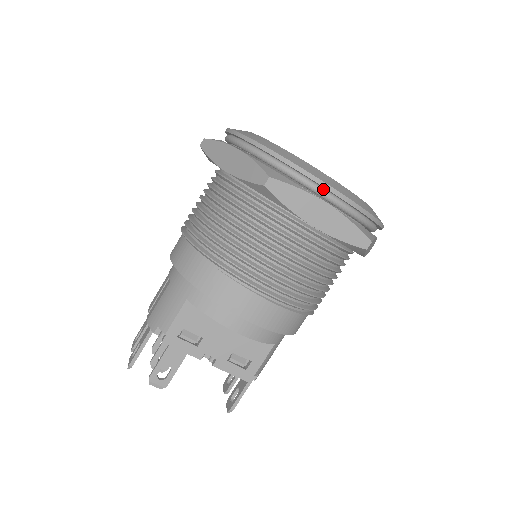
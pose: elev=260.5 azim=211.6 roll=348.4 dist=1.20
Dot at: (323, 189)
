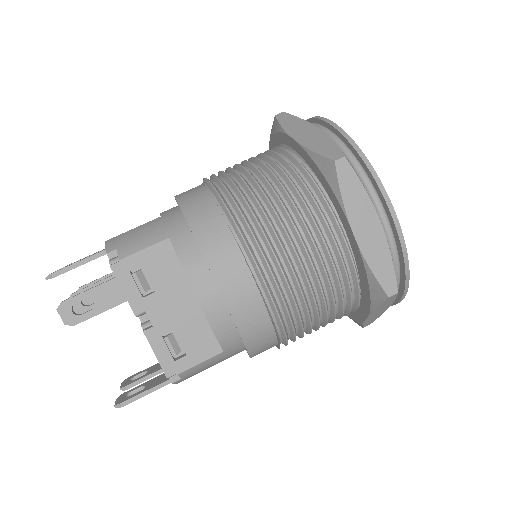
Dot at: (383, 207)
